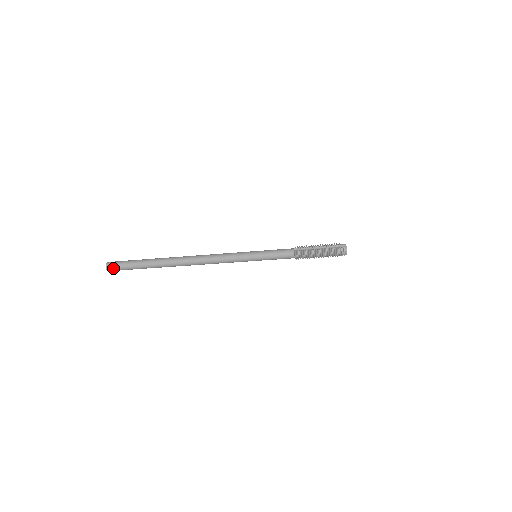
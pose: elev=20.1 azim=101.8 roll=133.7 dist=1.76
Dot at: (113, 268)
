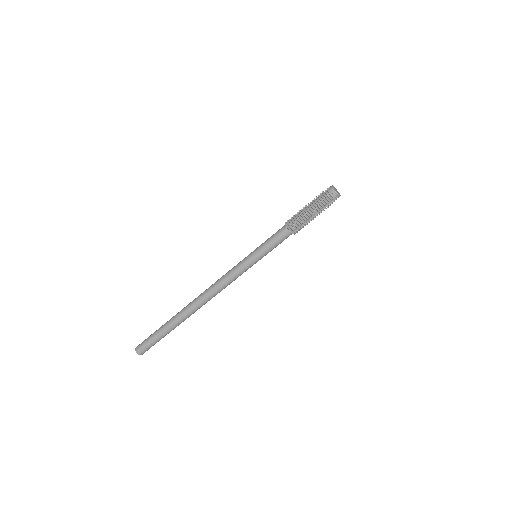
Dot at: (141, 348)
